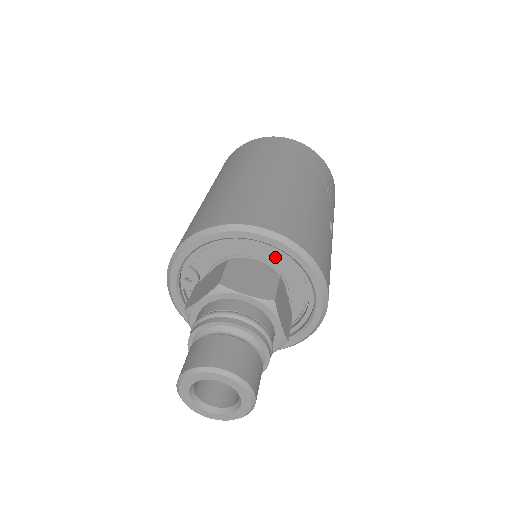
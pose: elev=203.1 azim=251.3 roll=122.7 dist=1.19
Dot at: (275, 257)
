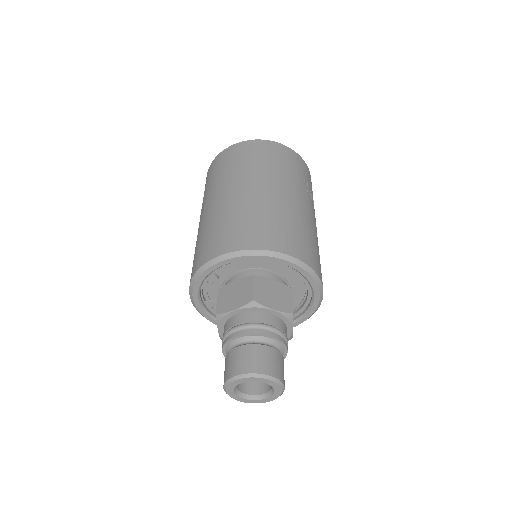
Dot at: (288, 272)
